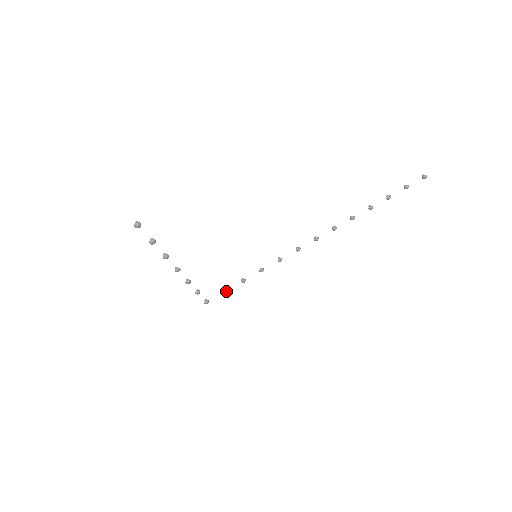
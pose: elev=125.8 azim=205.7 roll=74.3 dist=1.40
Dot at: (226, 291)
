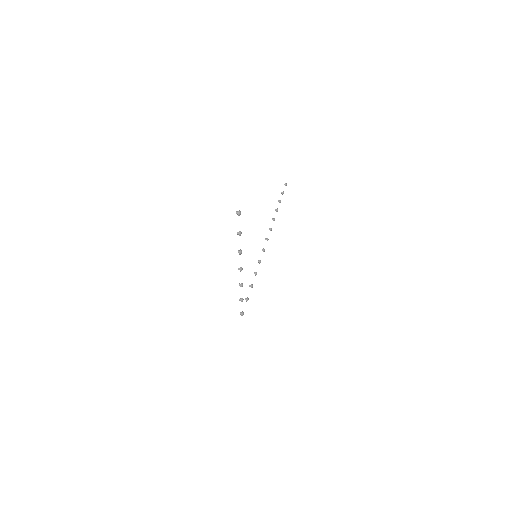
Dot at: (248, 298)
